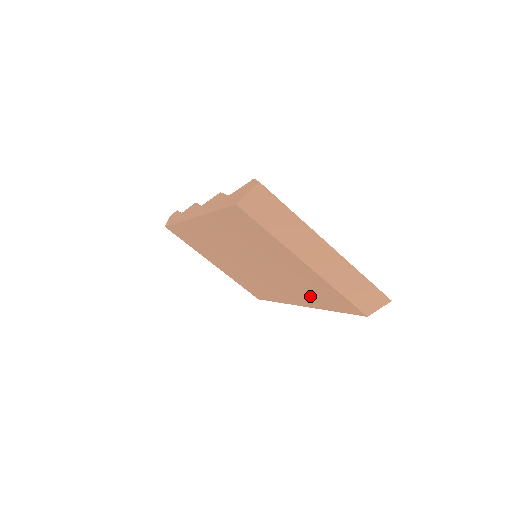
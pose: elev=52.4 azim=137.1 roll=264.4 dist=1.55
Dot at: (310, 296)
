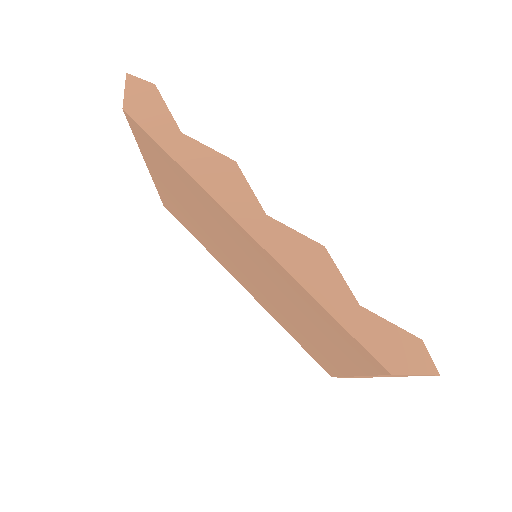
Dot at: (285, 322)
